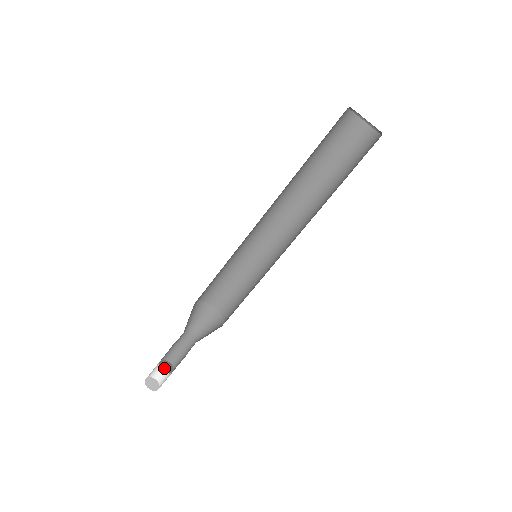
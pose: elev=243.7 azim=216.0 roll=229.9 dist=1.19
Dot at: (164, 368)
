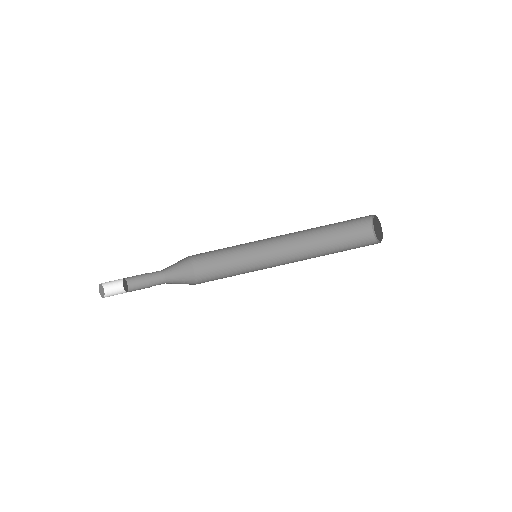
Dot at: (124, 283)
